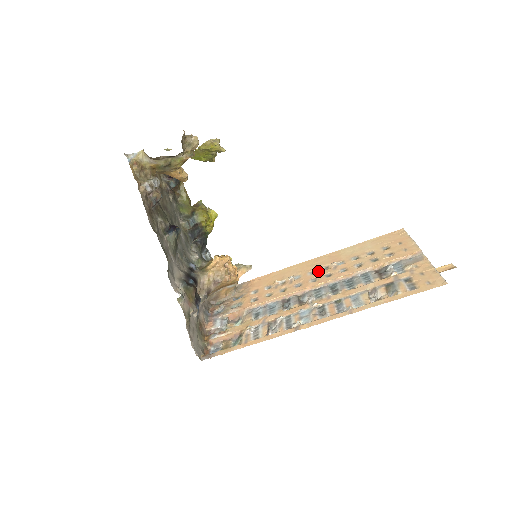
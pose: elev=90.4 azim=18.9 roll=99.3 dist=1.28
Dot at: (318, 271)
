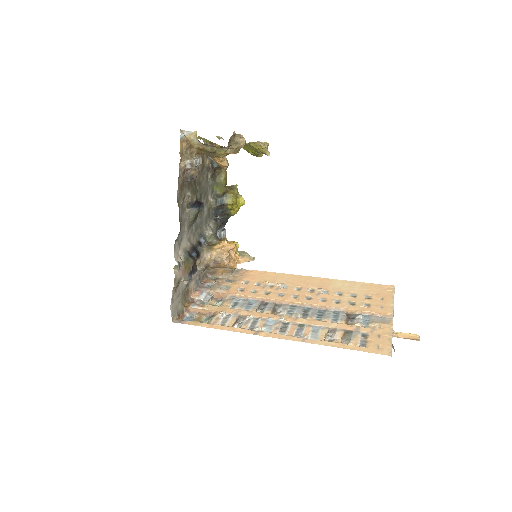
Dot at: (304, 290)
